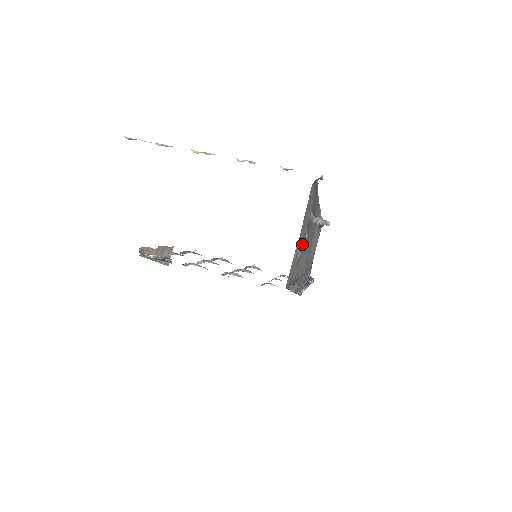
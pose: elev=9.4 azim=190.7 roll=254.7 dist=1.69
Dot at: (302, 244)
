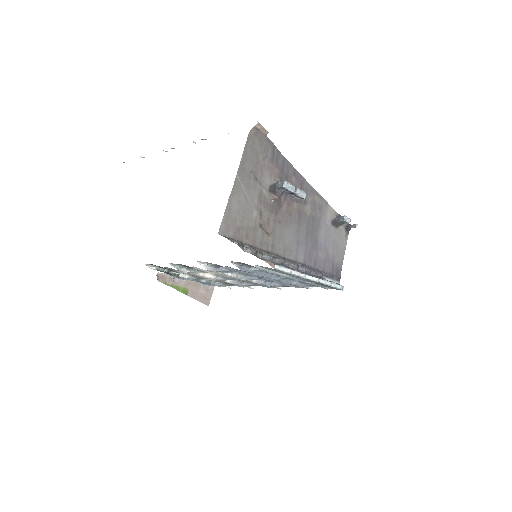
Dot at: (265, 208)
